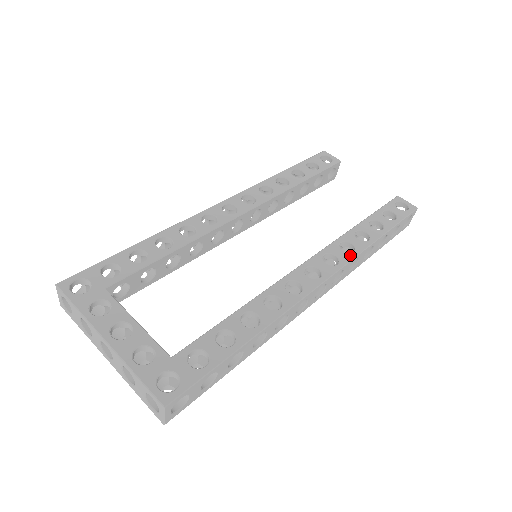
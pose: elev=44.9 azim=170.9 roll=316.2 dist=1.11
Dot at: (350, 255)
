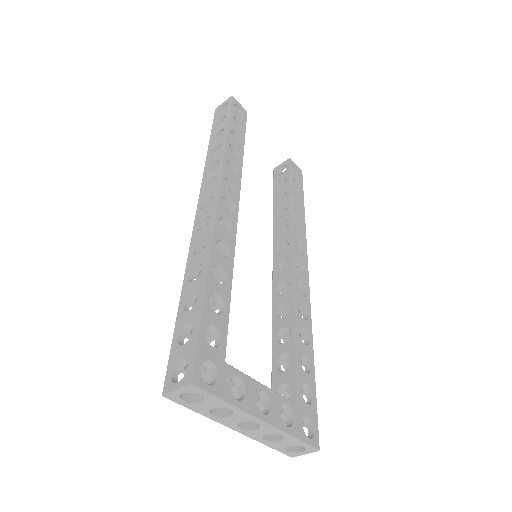
Dot at: (304, 239)
